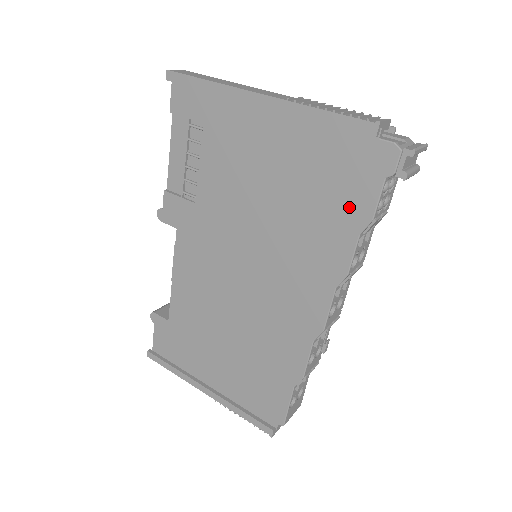
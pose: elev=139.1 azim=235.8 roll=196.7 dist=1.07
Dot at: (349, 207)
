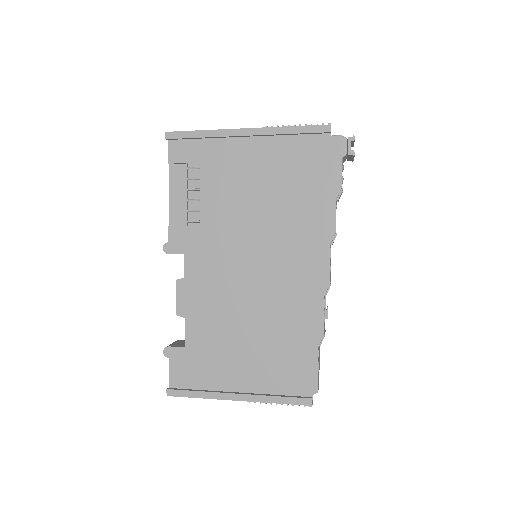
Dot at: (324, 184)
